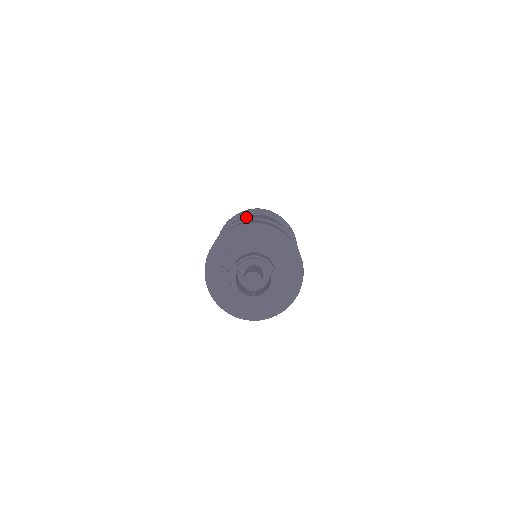
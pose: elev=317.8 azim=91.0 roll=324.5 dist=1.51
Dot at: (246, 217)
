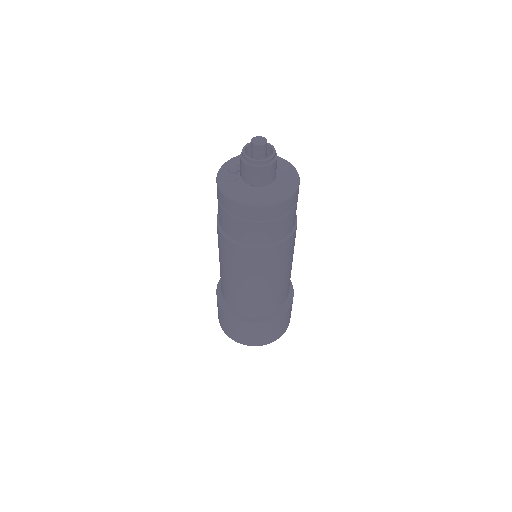
Dot at: occluded
